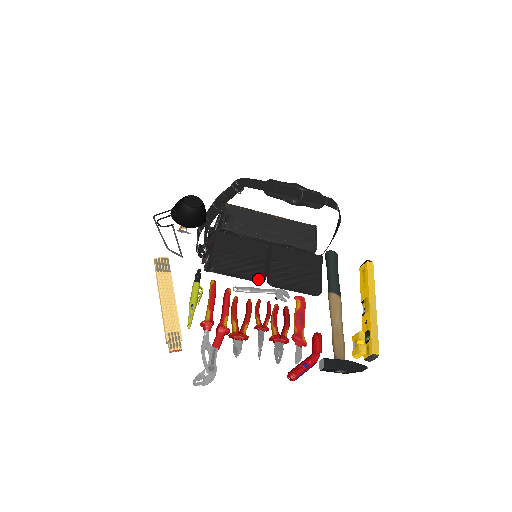
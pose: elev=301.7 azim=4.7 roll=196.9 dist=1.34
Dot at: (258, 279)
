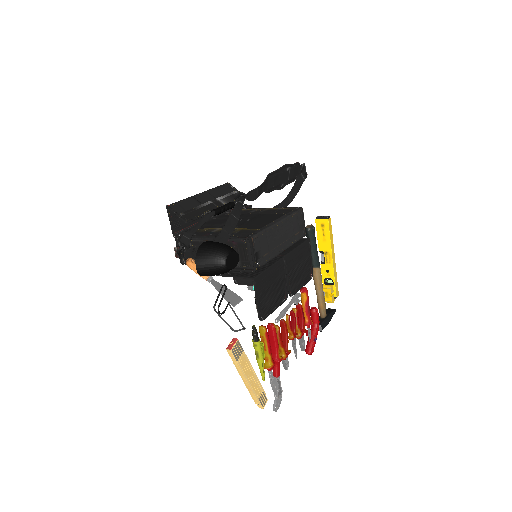
Dot at: (285, 298)
